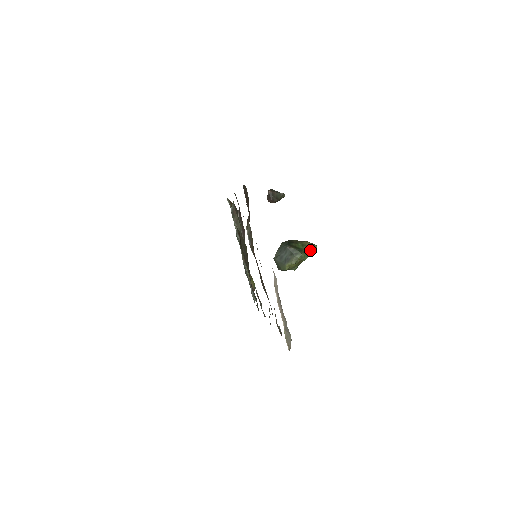
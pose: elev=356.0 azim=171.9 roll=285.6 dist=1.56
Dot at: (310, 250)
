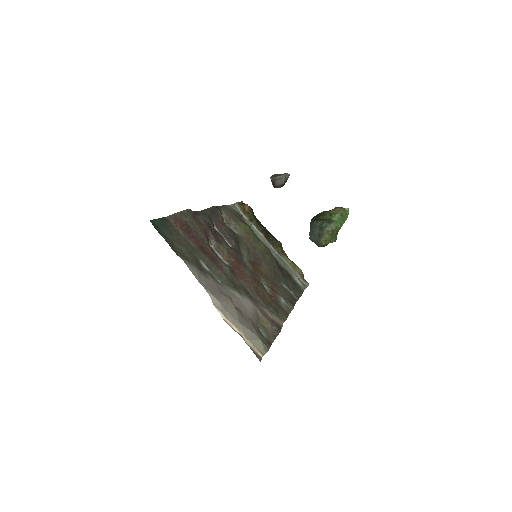
Dot at: (341, 216)
